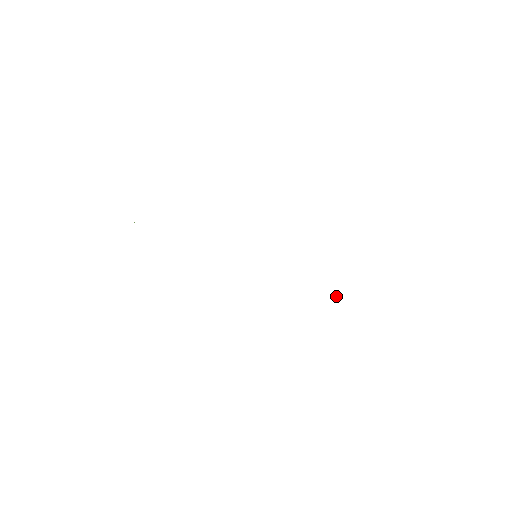
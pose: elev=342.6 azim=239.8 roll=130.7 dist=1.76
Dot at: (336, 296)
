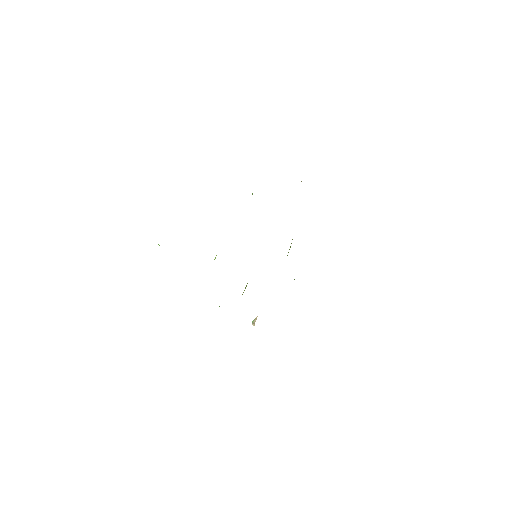
Dot at: (294, 279)
